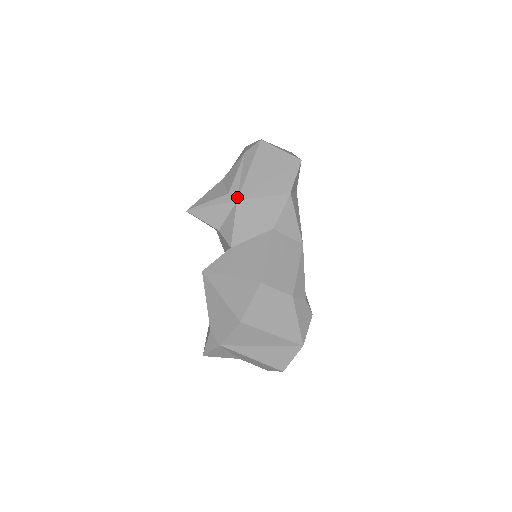
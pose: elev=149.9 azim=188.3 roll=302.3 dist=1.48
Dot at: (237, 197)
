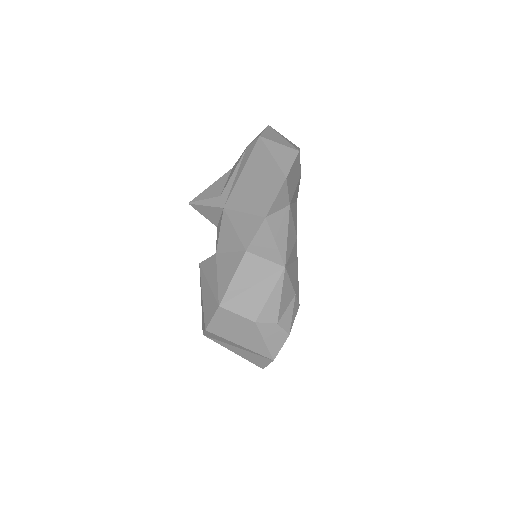
Dot at: (225, 203)
